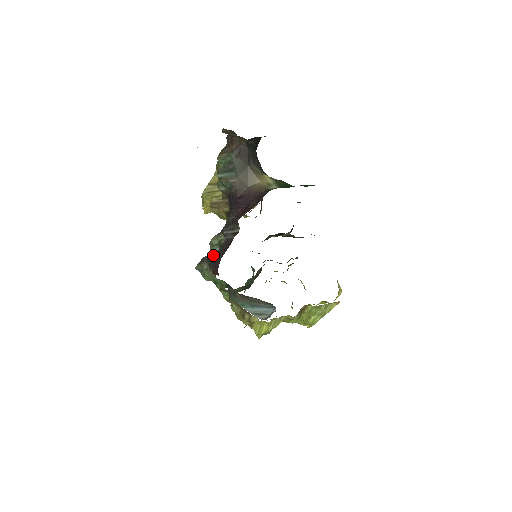
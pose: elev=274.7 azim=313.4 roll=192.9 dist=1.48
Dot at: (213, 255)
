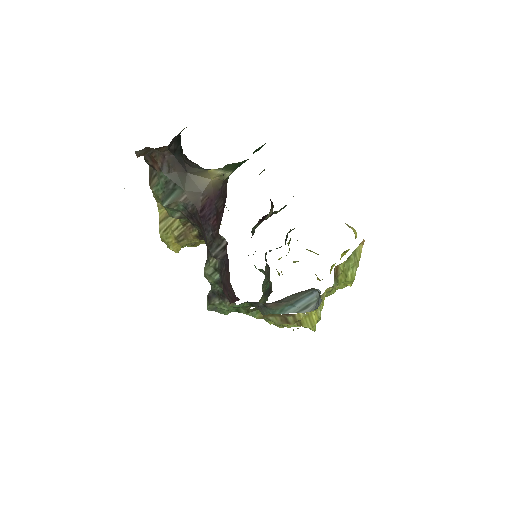
Dot at: (217, 285)
